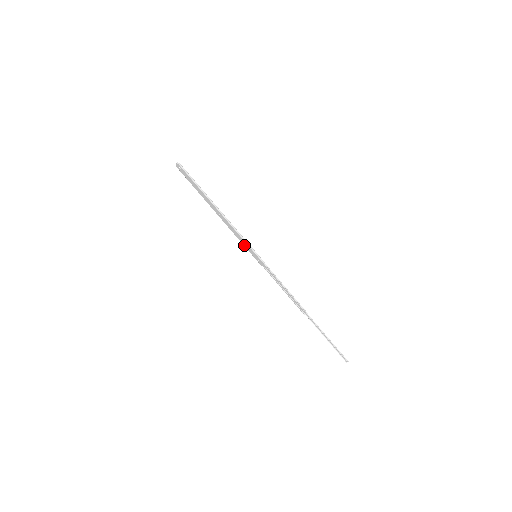
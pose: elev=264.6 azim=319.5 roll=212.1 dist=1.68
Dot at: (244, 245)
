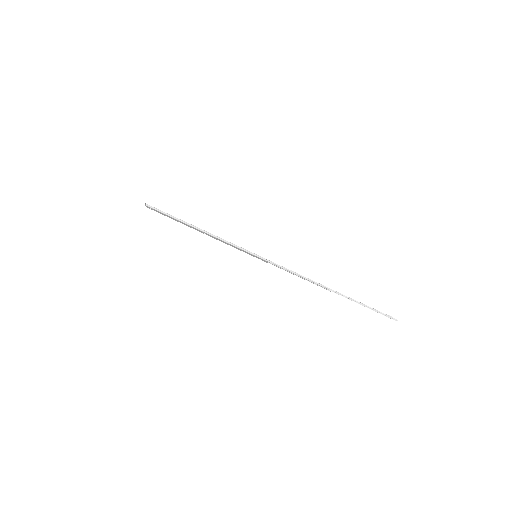
Dot at: (241, 250)
